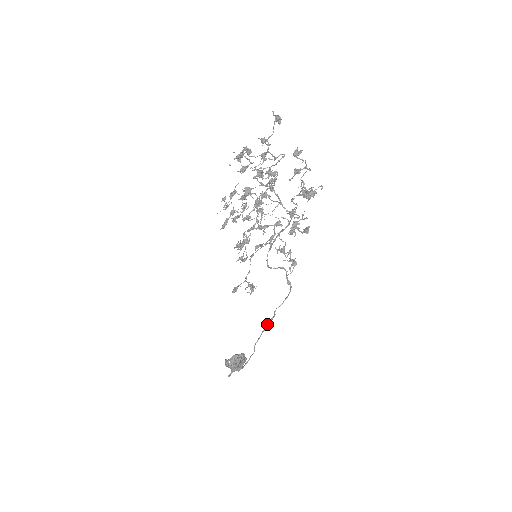
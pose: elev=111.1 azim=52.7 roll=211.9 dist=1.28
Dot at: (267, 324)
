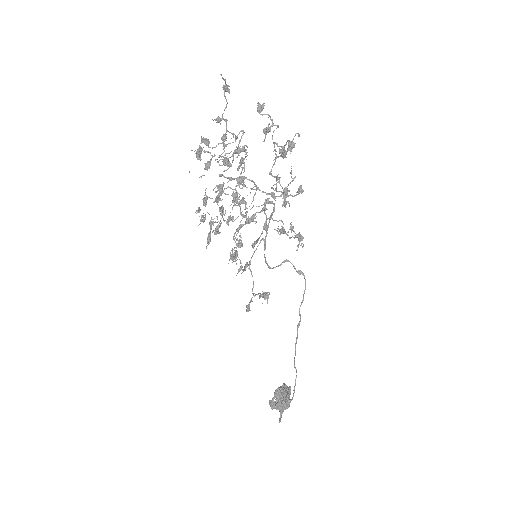
Dot at: (297, 332)
